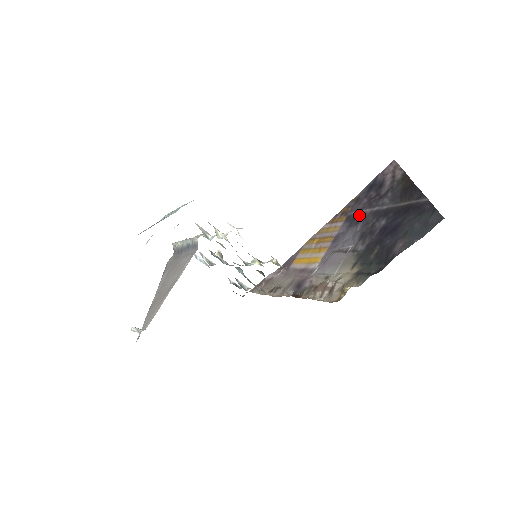
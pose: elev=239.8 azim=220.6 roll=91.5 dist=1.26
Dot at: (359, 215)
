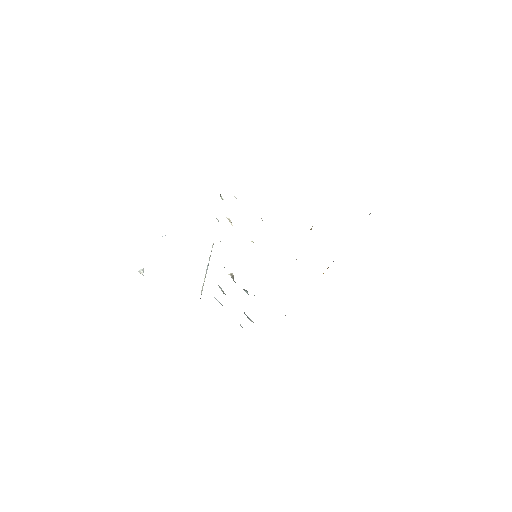
Dot at: occluded
